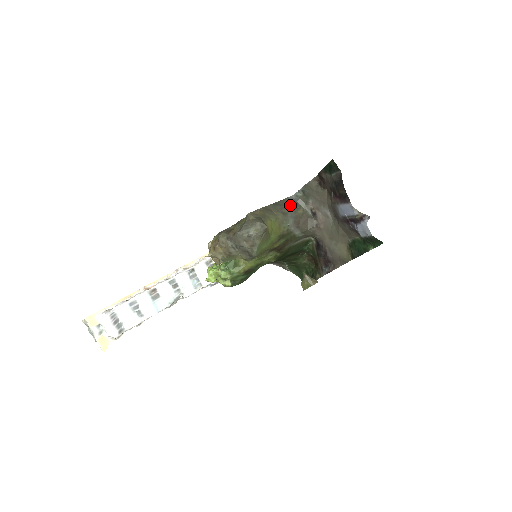
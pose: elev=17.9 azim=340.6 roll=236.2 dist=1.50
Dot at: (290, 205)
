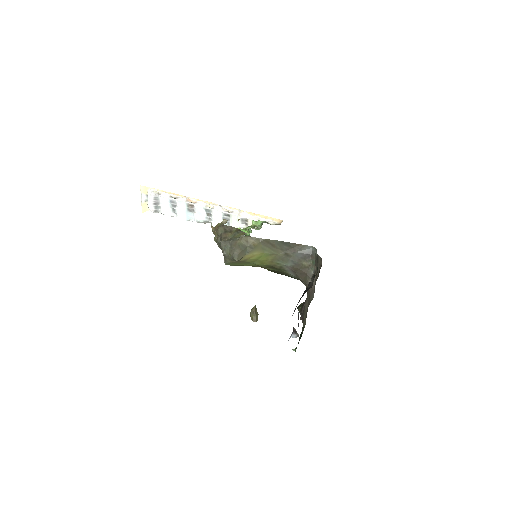
Dot at: (301, 252)
